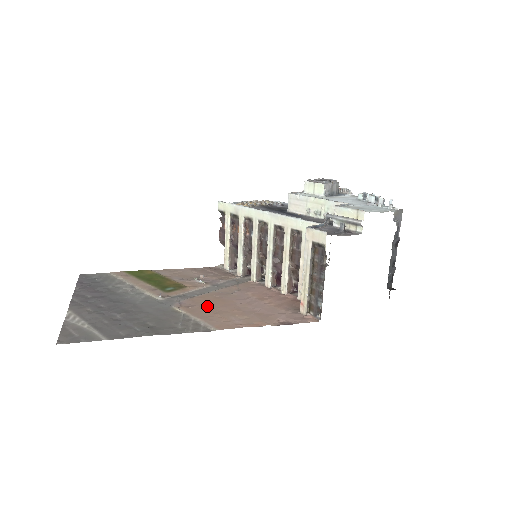
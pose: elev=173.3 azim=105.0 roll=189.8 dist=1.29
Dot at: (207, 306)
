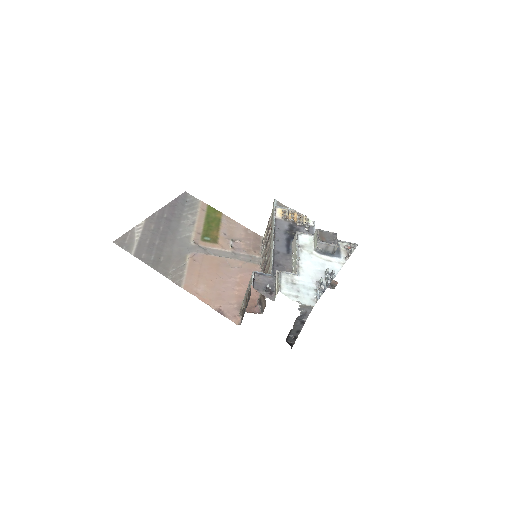
Dot at: (204, 267)
